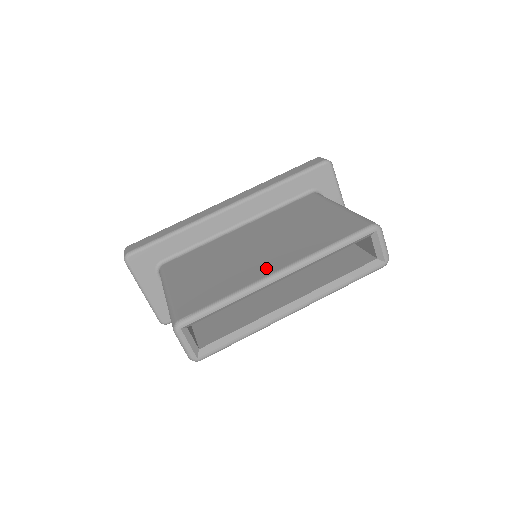
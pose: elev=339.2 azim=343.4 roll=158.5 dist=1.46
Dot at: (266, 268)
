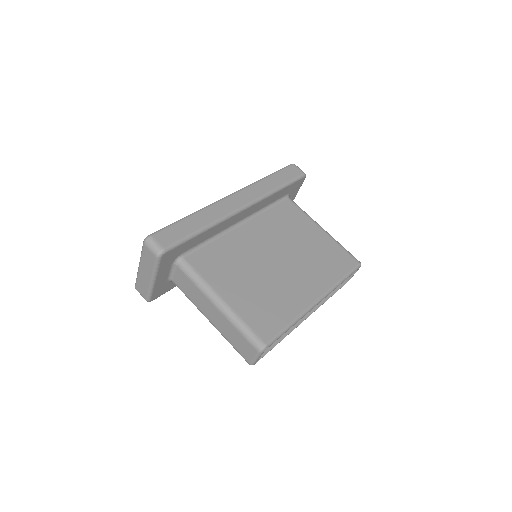
Dot at: (306, 293)
